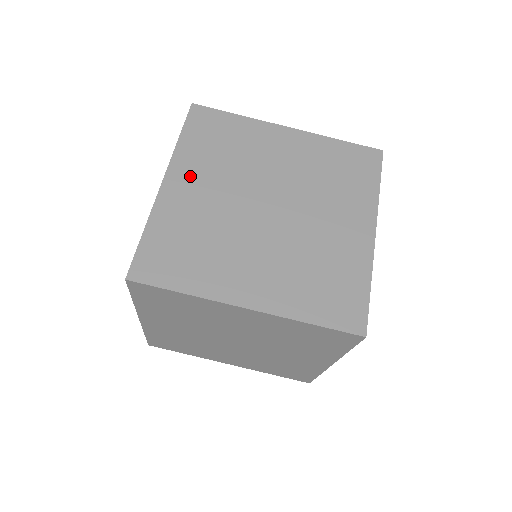
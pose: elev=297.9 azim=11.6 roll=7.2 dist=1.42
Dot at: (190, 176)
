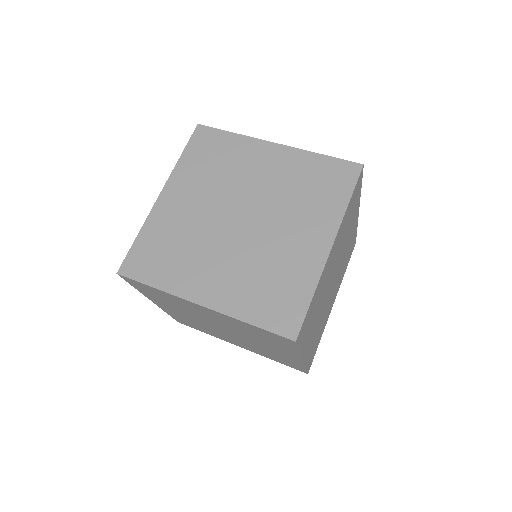
Dot at: (182, 190)
